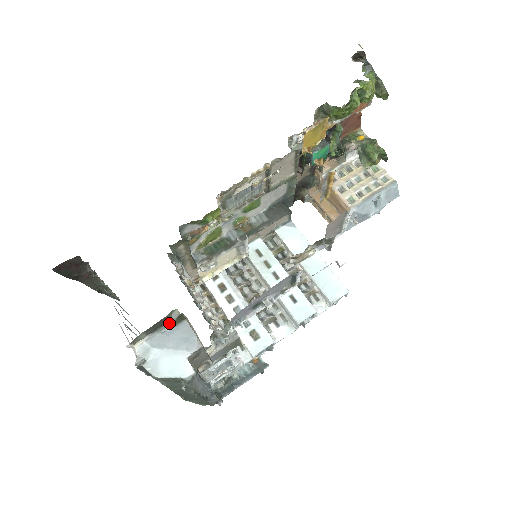
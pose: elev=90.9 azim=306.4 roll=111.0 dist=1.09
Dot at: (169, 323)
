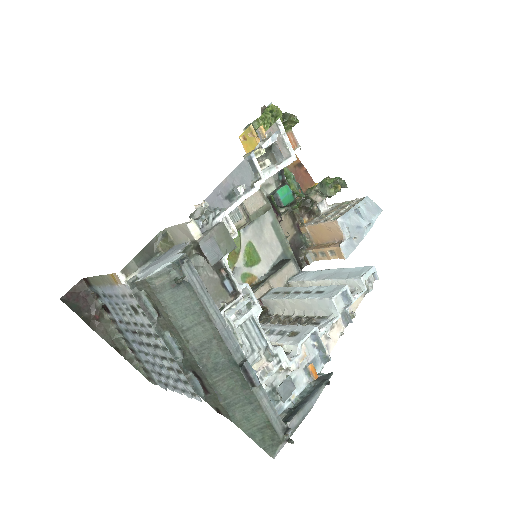
Dot at: (159, 254)
